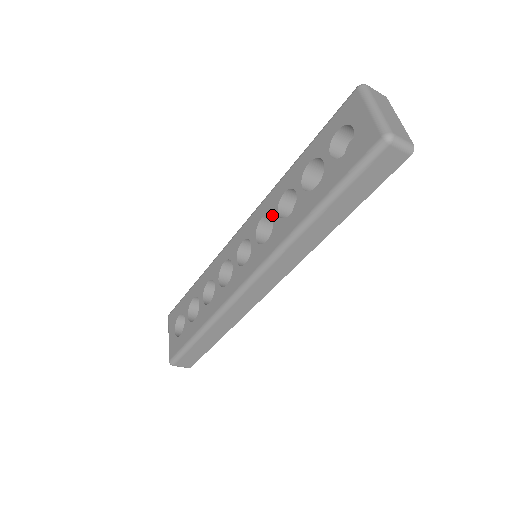
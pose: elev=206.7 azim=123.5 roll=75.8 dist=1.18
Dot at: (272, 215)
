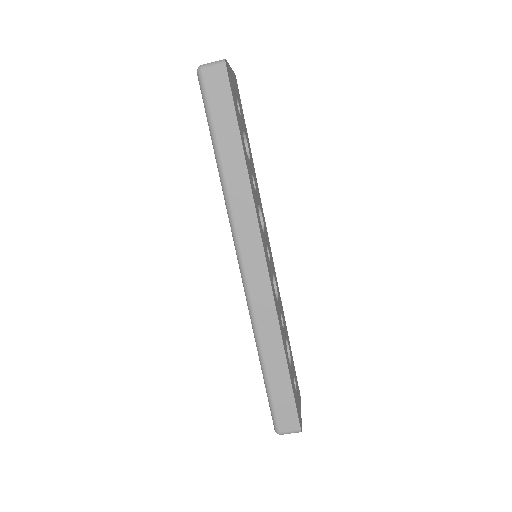
Dot at: occluded
